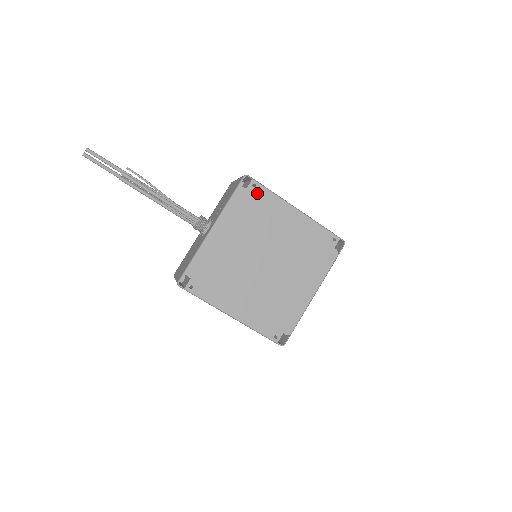
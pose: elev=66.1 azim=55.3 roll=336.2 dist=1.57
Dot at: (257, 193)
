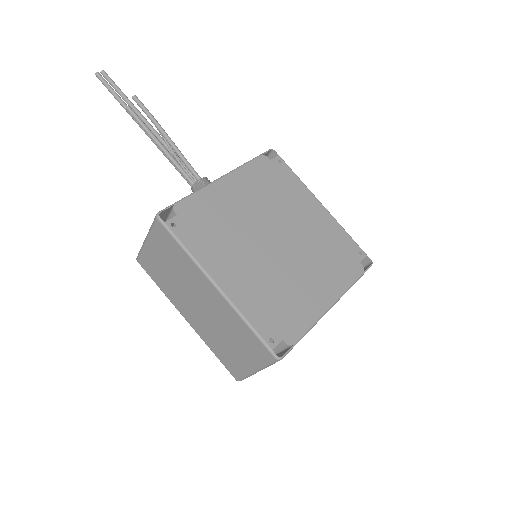
Dot at: (281, 169)
